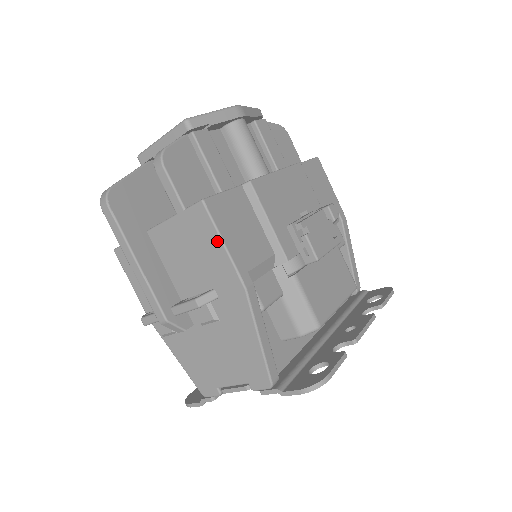
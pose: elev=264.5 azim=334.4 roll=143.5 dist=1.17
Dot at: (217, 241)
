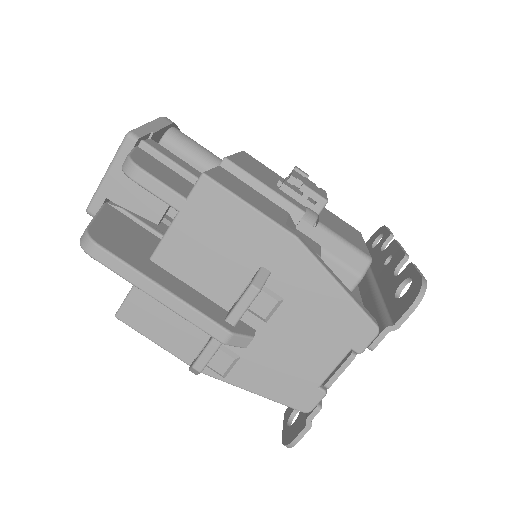
Dot at: (240, 207)
